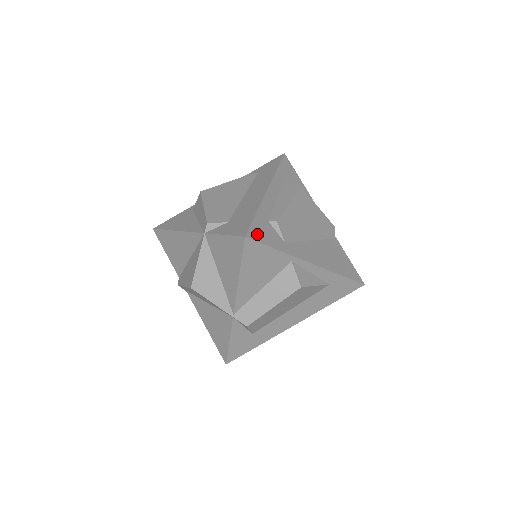
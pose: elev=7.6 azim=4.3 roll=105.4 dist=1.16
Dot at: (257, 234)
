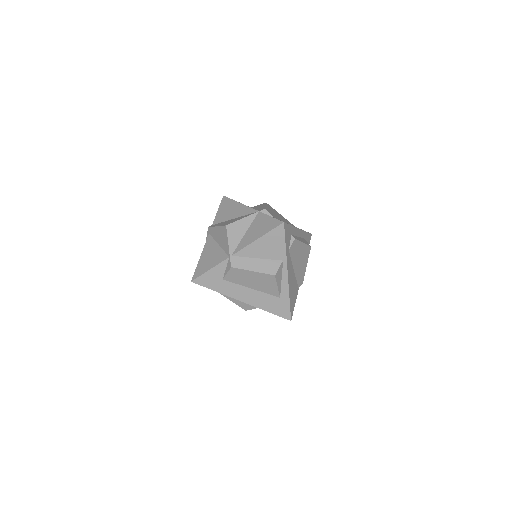
Dot at: (286, 230)
